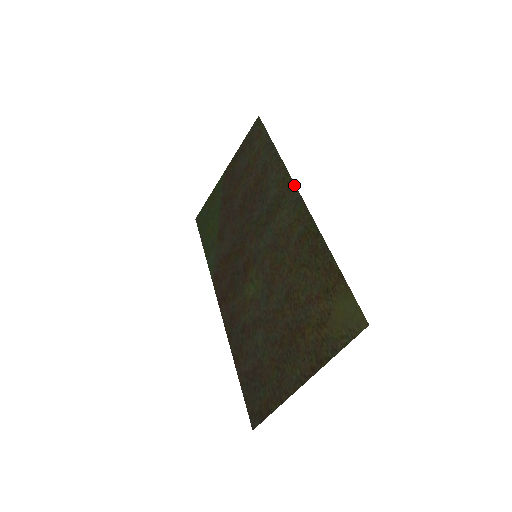
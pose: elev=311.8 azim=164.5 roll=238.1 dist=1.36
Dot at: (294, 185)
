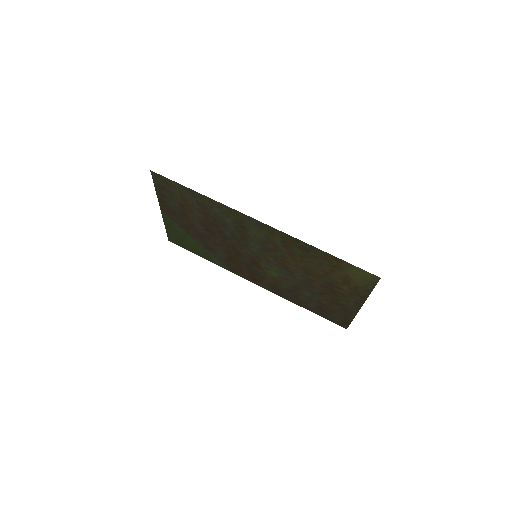
Dot at: (244, 215)
